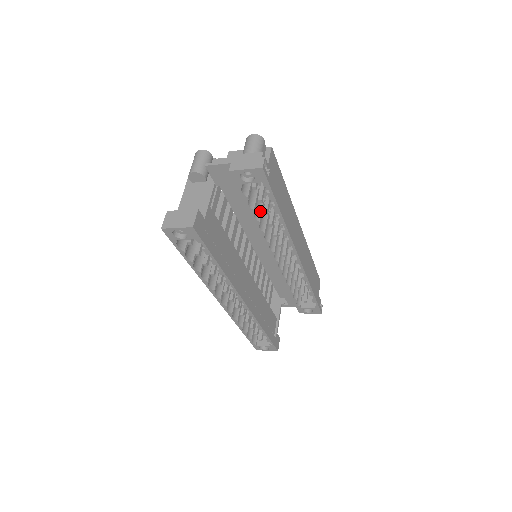
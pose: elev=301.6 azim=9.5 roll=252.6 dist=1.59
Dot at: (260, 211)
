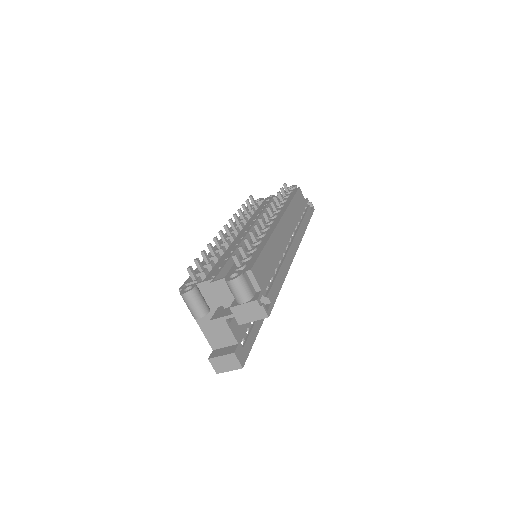
Dot at: occluded
